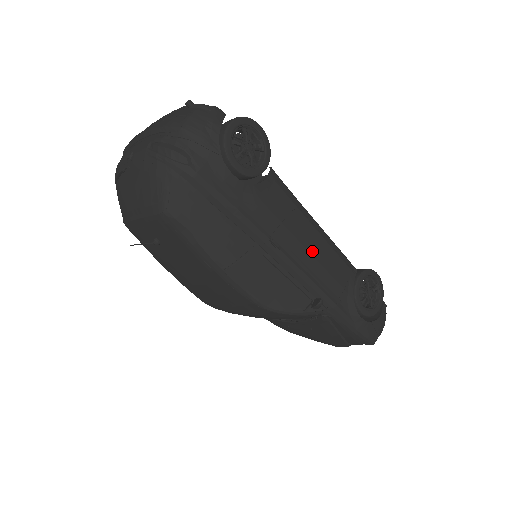
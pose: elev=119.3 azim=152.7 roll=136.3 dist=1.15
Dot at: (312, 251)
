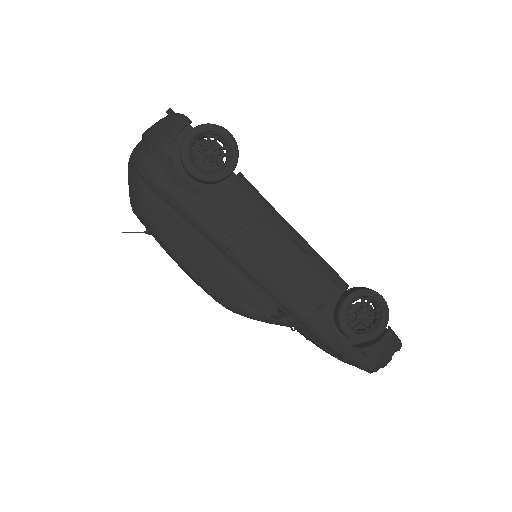
Dot at: (279, 260)
